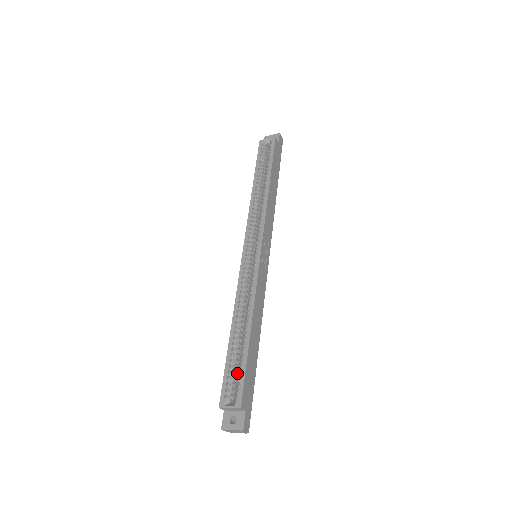
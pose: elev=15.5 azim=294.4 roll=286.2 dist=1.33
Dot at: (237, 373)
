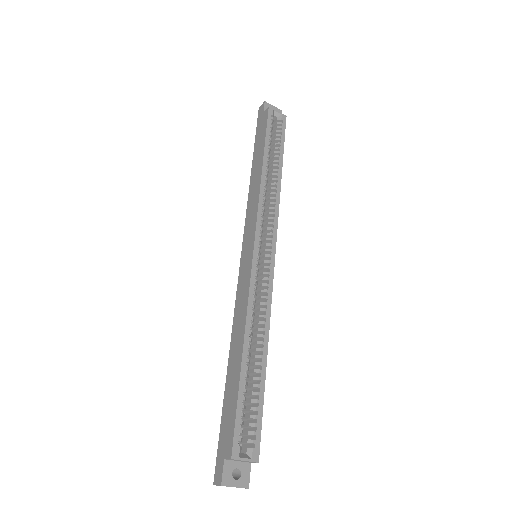
Dot at: (242, 410)
